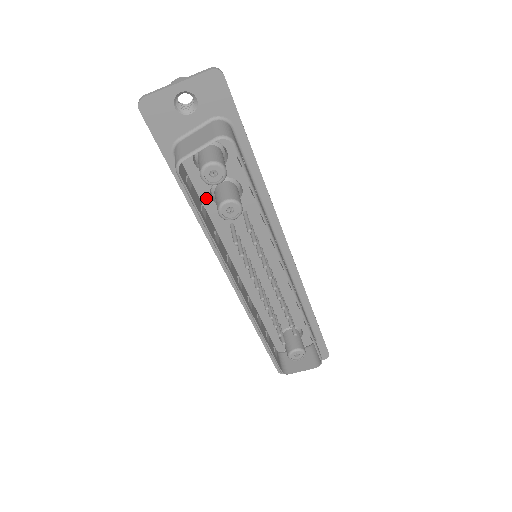
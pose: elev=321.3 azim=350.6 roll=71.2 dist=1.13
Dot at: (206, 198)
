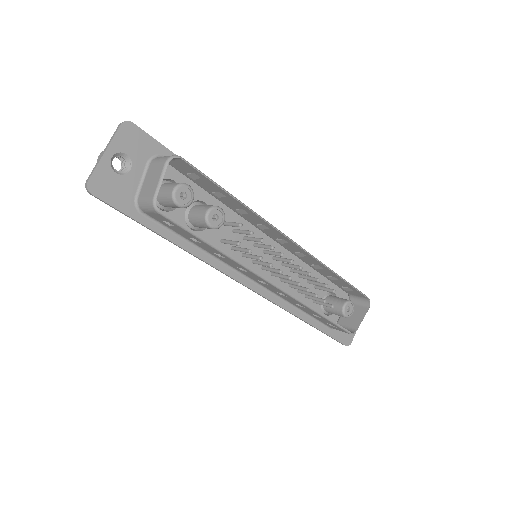
Dot at: occluded
